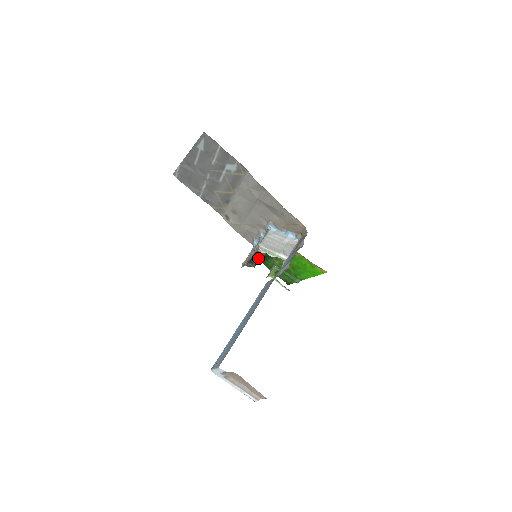
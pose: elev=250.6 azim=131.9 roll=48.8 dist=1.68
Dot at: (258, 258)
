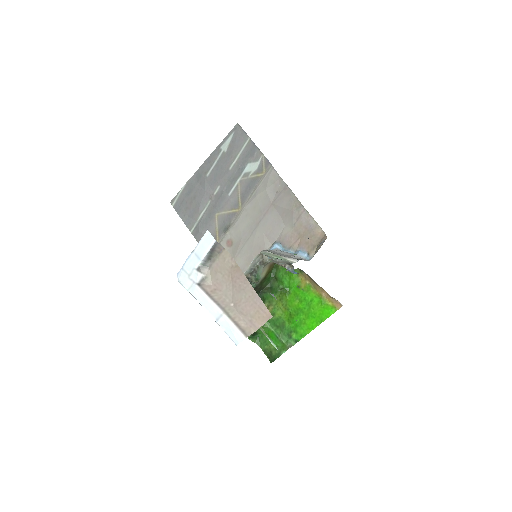
Dot at: occluded
